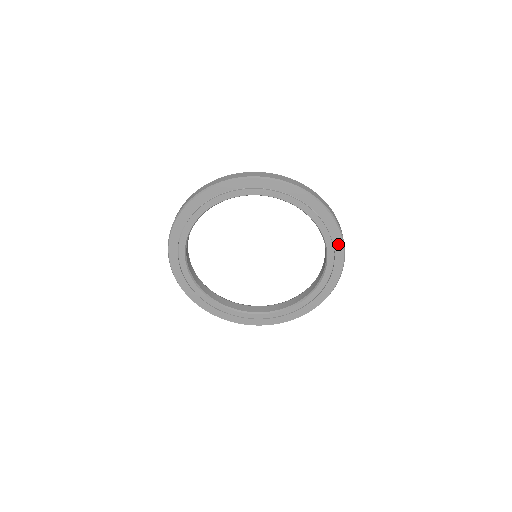
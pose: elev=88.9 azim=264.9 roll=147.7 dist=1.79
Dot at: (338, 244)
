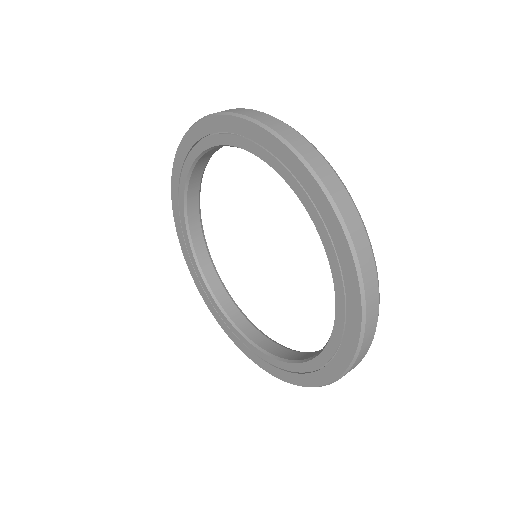
Dot at: (354, 311)
